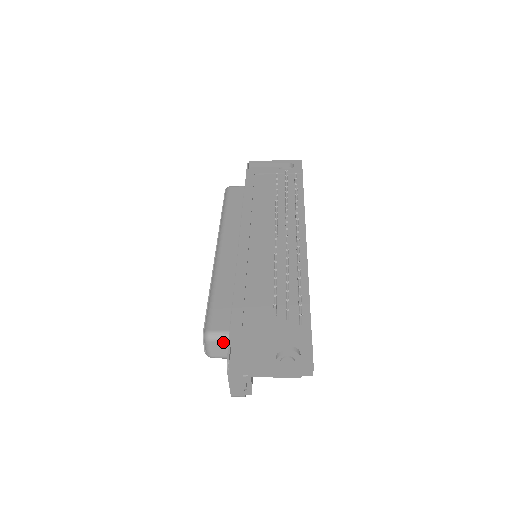
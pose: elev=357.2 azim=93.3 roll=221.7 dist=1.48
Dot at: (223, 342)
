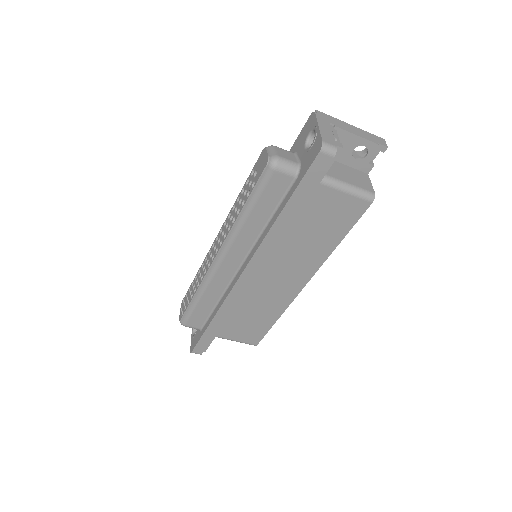
Dot at: (288, 152)
